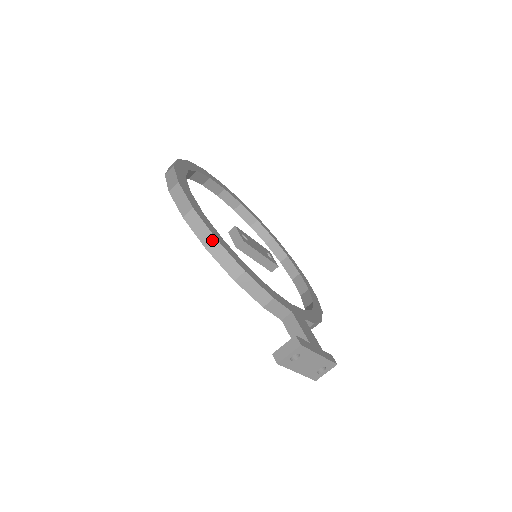
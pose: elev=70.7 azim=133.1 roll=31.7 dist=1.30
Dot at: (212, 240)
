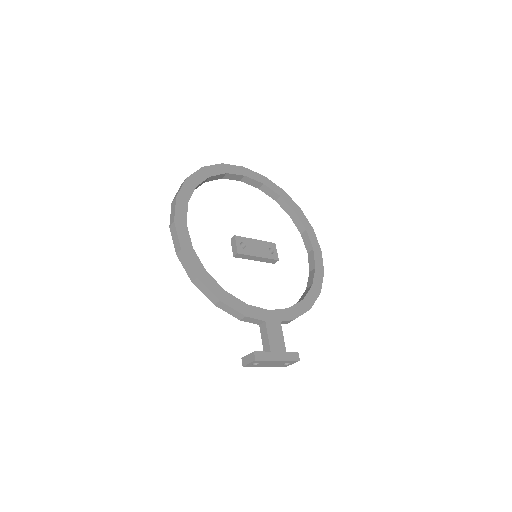
Dot at: (194, 277)
